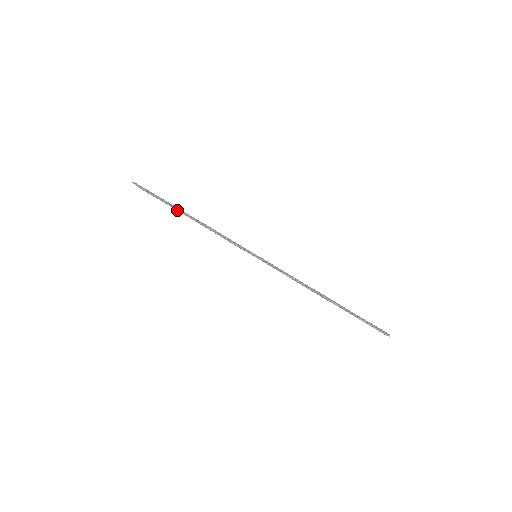
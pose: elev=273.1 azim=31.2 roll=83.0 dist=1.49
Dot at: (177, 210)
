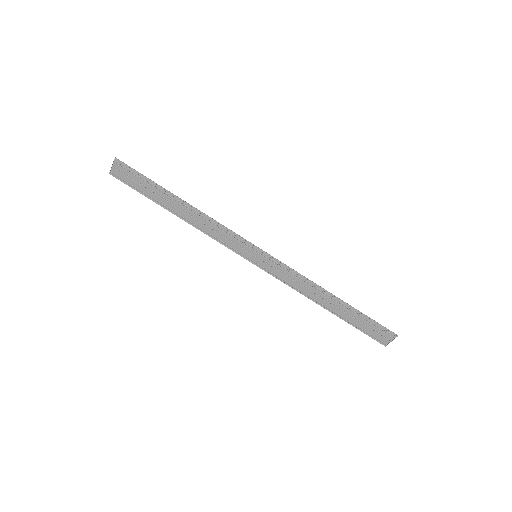
Dot at: (159, 203)
